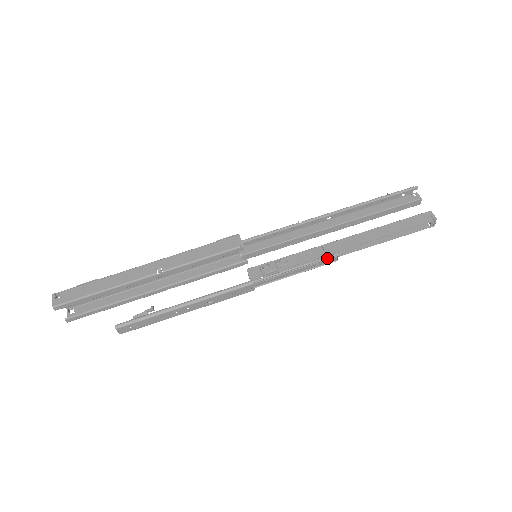
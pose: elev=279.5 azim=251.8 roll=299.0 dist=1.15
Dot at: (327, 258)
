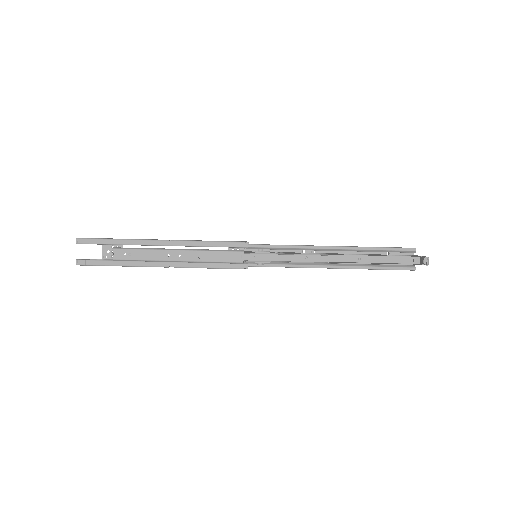
Dot at: (317, 254)
